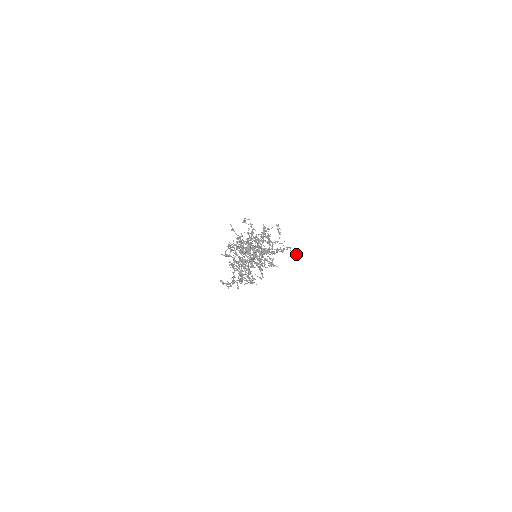
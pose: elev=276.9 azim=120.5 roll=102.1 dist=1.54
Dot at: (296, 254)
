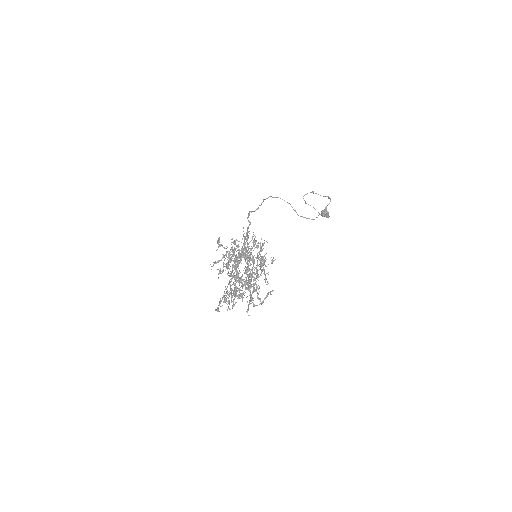
Dot at: (325, 215)
